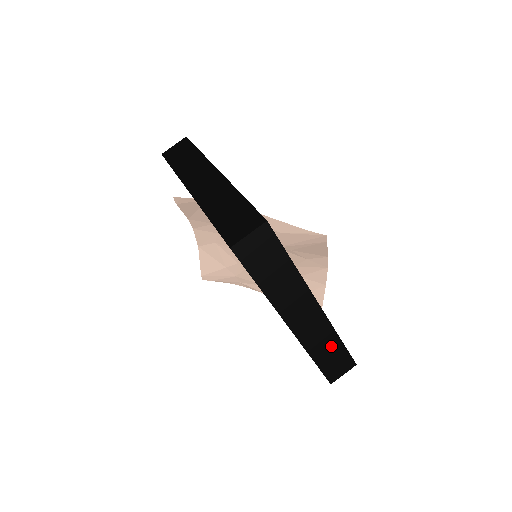
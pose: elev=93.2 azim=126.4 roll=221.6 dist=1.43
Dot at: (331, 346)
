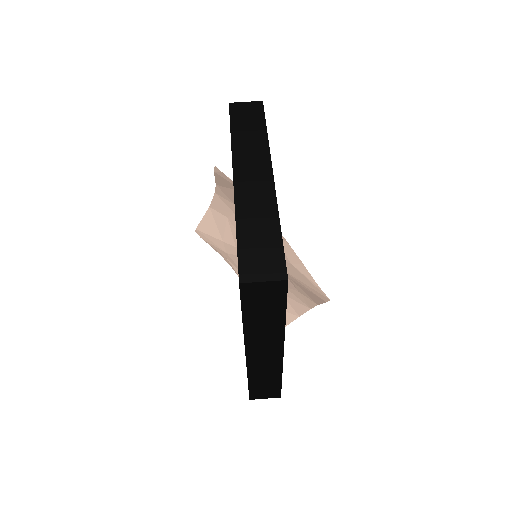
Dot at: (270, 379)
